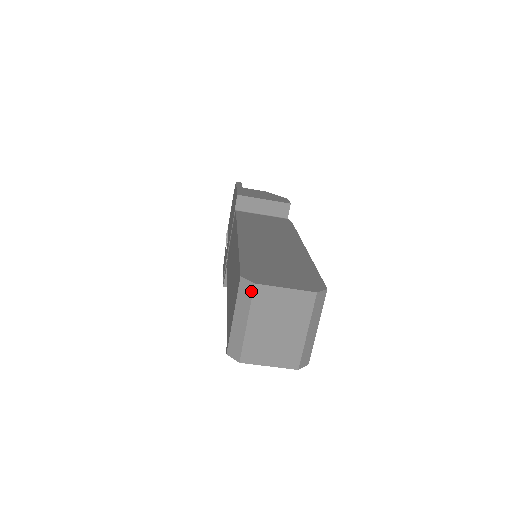
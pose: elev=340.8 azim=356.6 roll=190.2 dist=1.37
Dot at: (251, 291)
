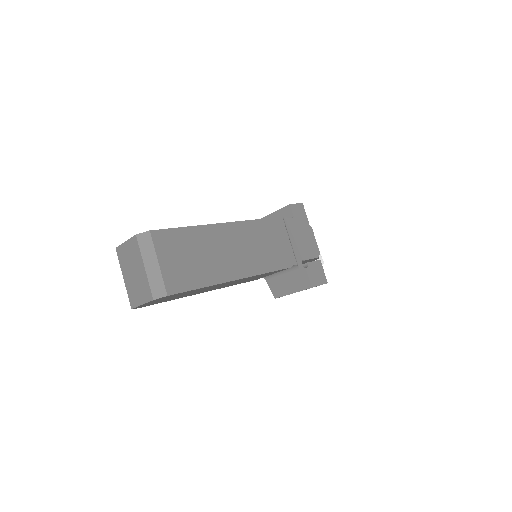
Dot at: (117, 254)
